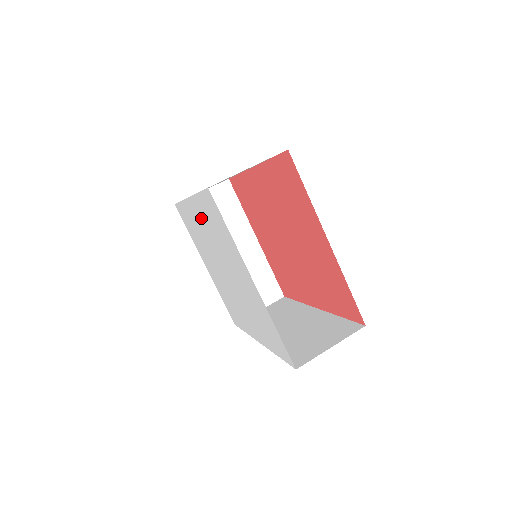
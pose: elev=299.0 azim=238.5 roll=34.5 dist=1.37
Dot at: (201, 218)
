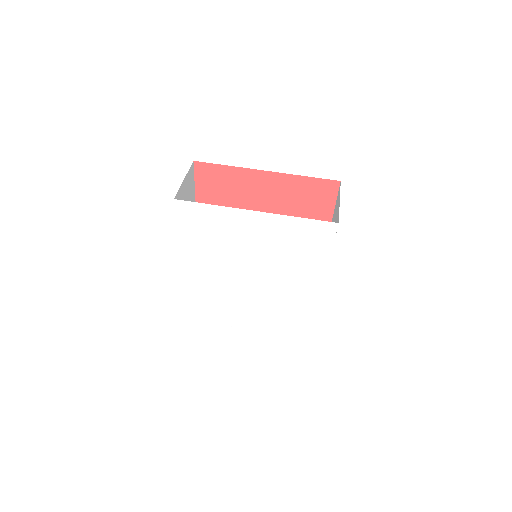
Dot at: (199, 260)
